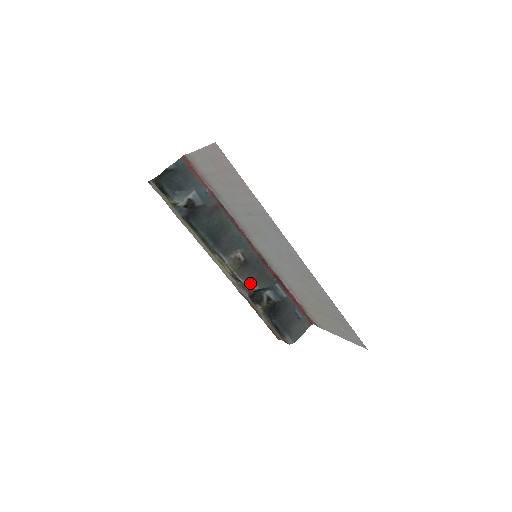
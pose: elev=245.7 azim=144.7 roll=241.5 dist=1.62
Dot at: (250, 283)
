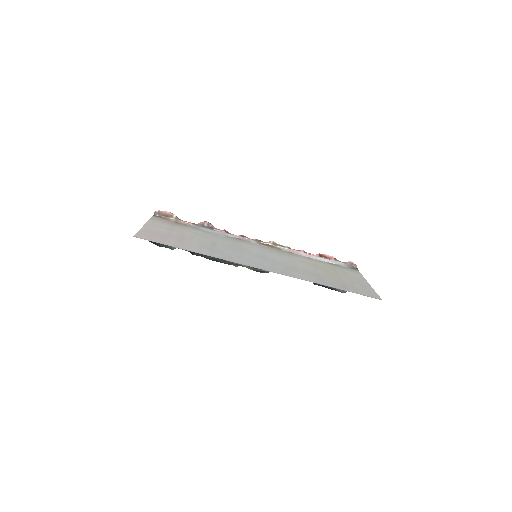
Dot at: occluded
